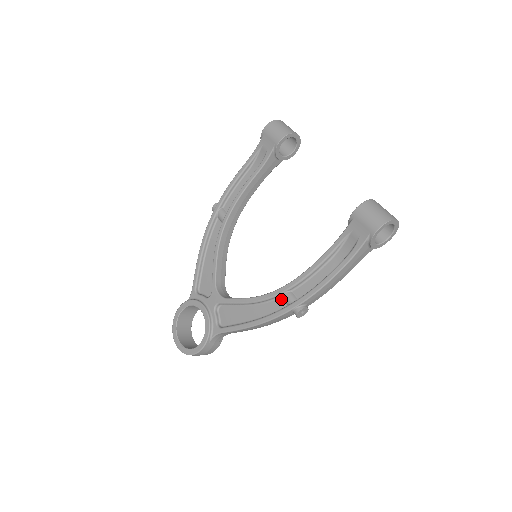
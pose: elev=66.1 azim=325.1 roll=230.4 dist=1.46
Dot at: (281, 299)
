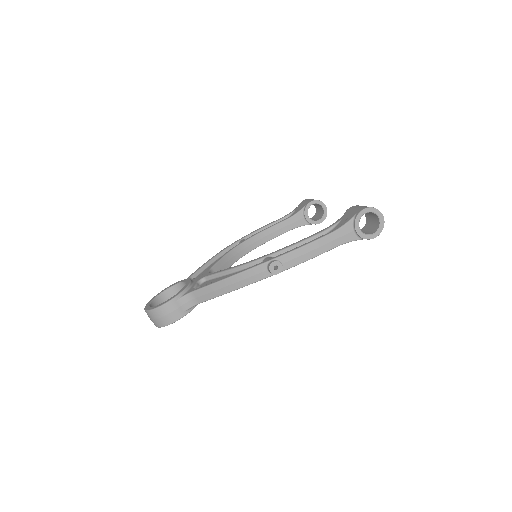
Dot at: occluded
